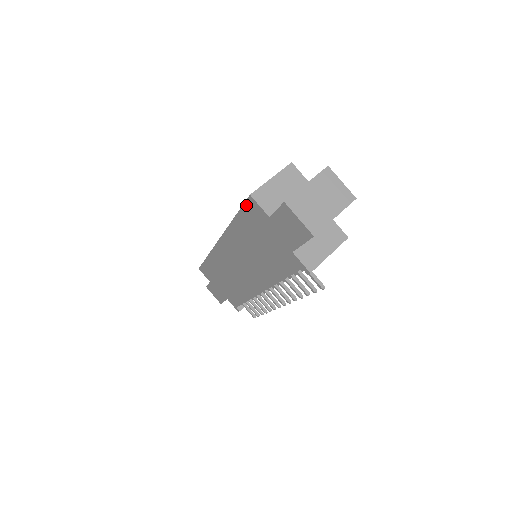
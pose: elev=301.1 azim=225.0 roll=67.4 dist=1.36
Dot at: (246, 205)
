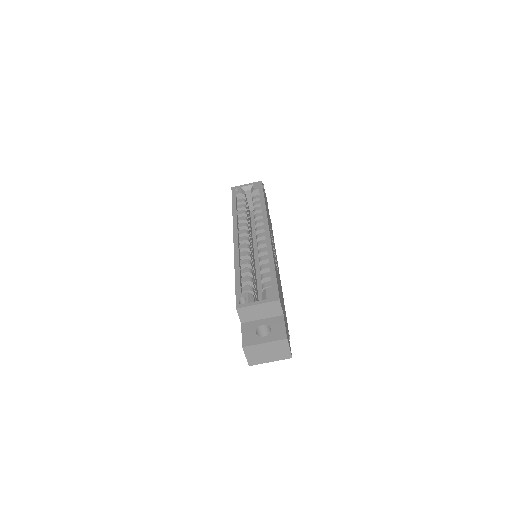
Dot at: (236, 299)
